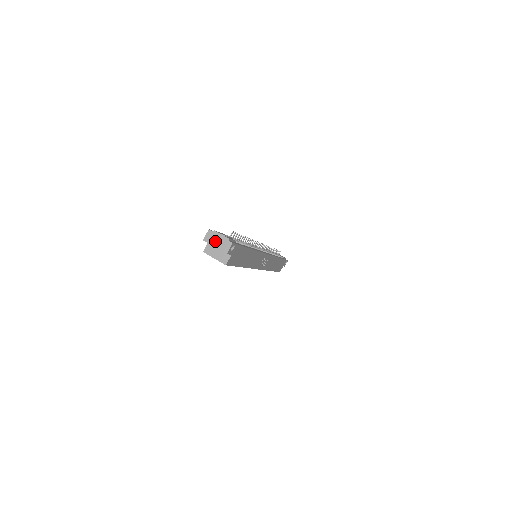
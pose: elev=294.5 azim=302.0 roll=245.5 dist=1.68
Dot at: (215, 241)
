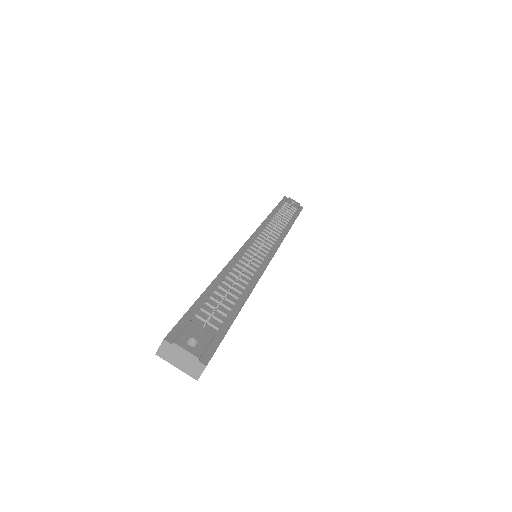
Dot at: (176, 359)
